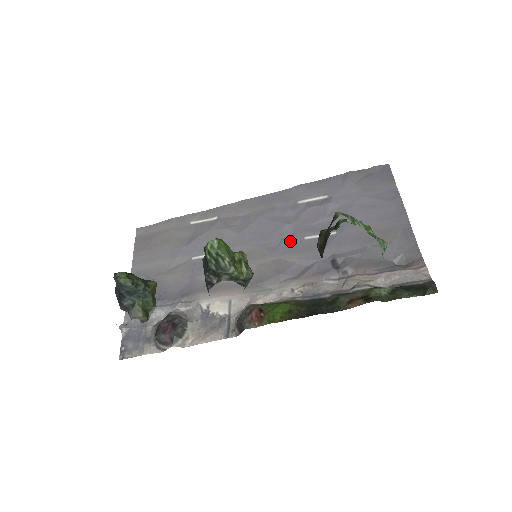
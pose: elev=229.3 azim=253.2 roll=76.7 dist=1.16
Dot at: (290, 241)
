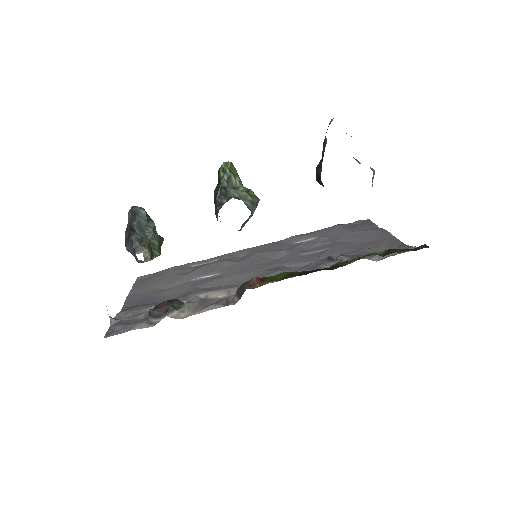
Dot at: (287, 258)
